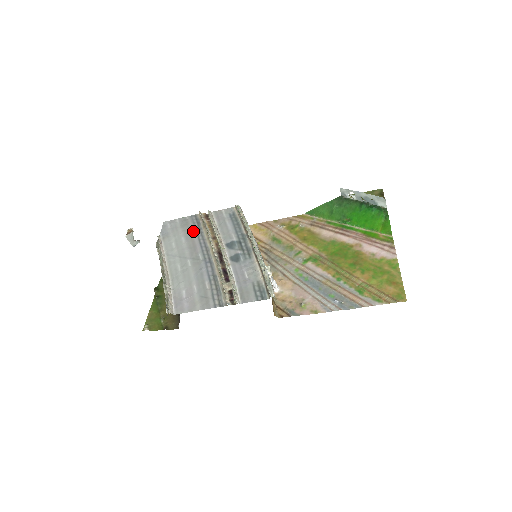
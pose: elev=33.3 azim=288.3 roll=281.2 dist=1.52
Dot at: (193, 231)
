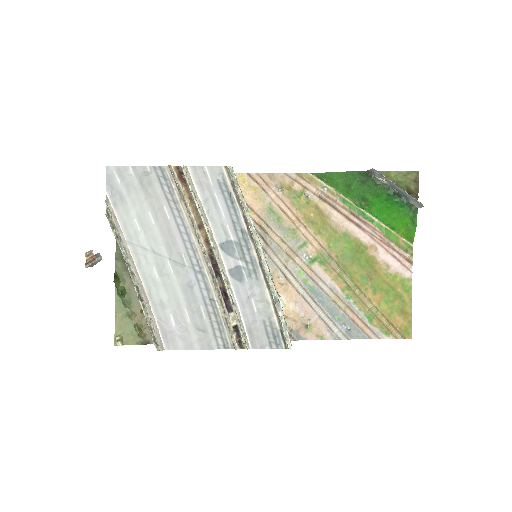
Dot at: (164, 204)
